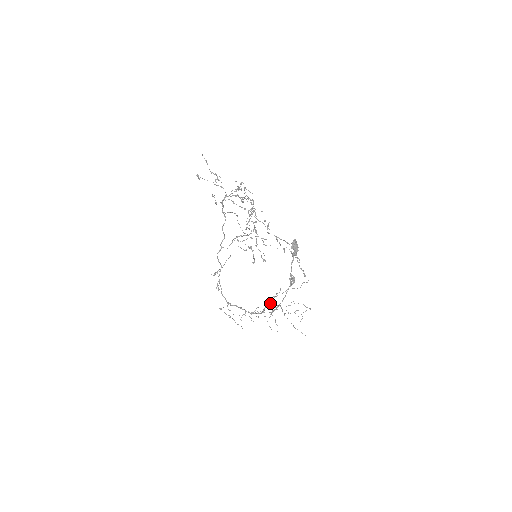
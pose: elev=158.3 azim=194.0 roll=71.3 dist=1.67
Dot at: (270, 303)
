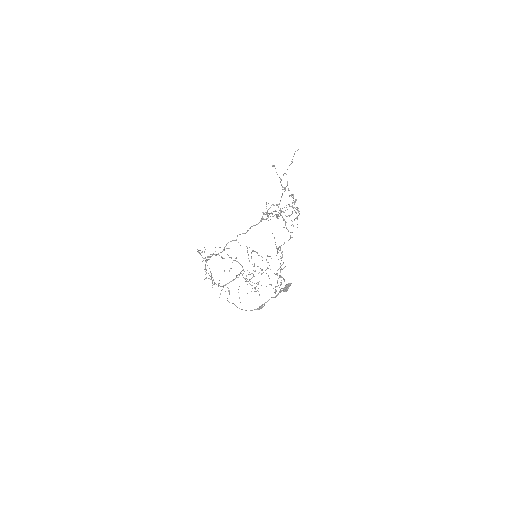
Dot at: (236, 277)
